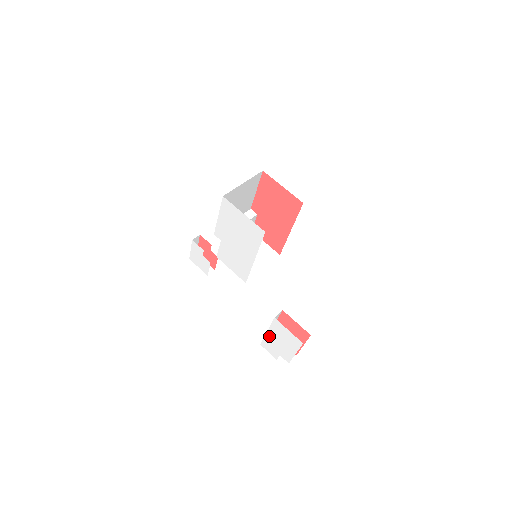
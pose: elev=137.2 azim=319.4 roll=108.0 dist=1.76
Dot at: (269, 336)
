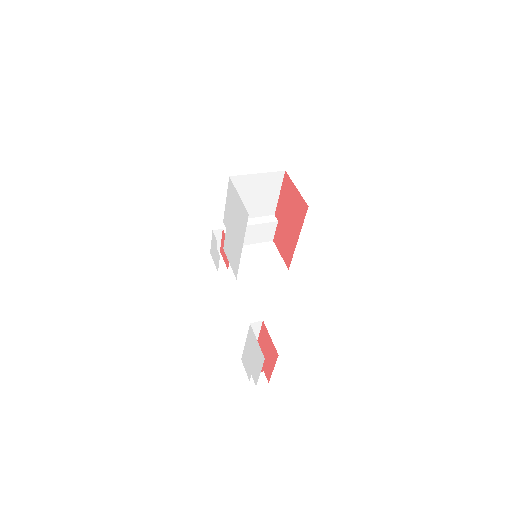
Dot at: (246, 348)
